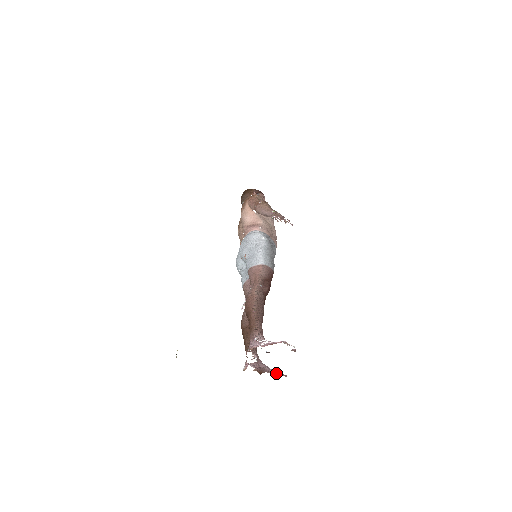
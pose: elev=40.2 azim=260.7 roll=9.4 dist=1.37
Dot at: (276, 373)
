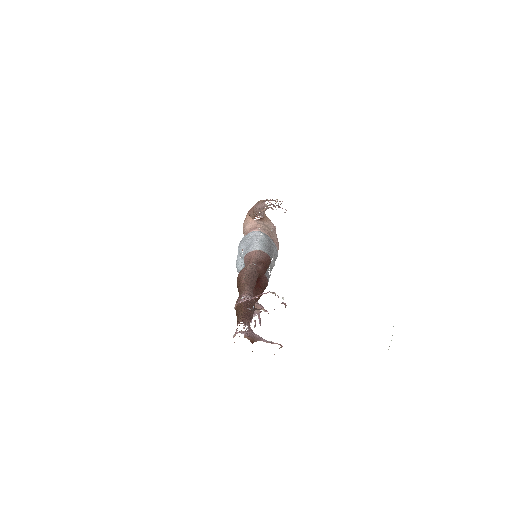
Dot at: (270, 342)
